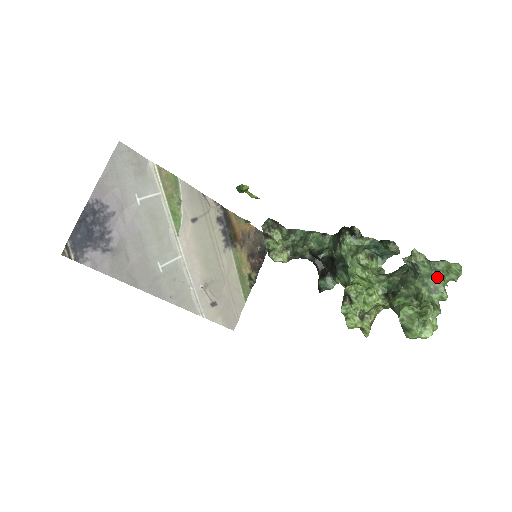
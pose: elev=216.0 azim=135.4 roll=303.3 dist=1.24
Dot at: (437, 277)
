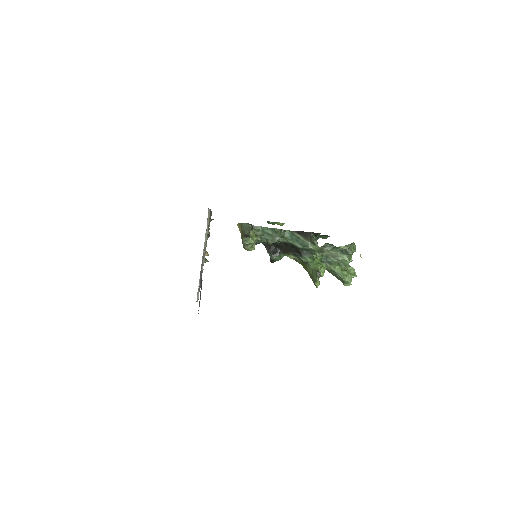
Dot at: (352, 253)
